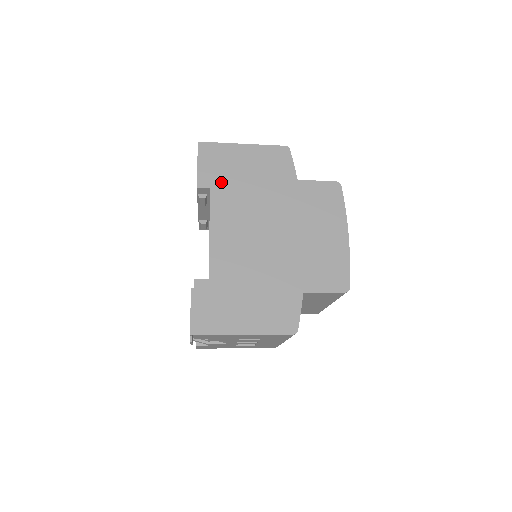
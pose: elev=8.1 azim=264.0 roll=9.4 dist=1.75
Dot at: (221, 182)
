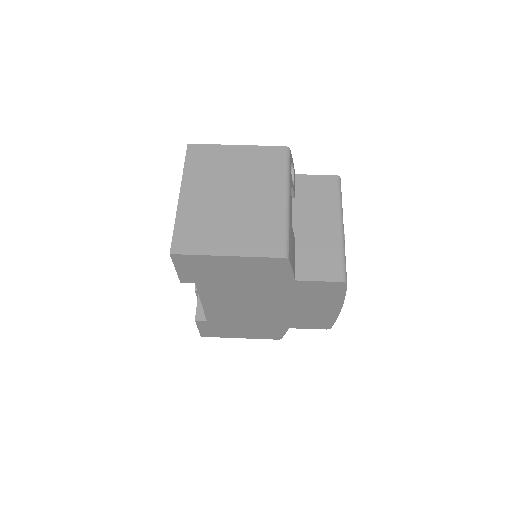
Dot at: (206, 280)
